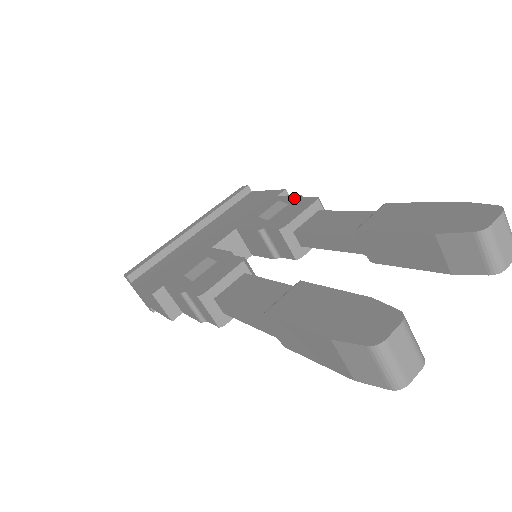
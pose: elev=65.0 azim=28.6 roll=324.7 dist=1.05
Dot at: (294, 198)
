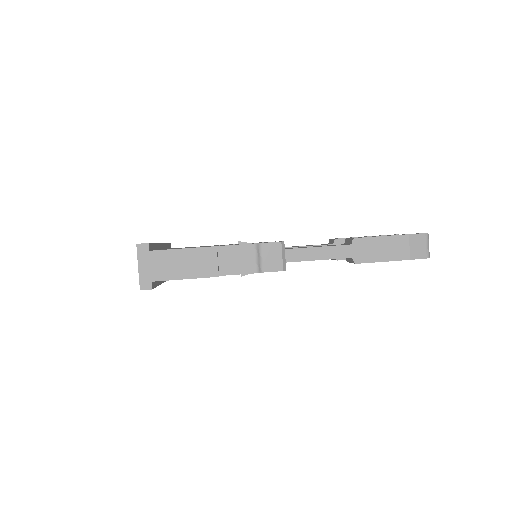
Dot at: occluded
